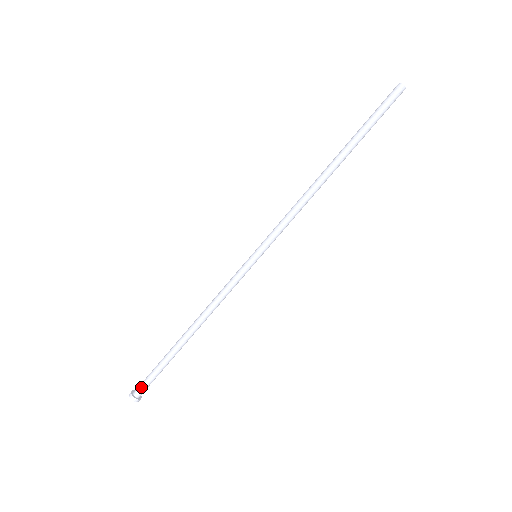
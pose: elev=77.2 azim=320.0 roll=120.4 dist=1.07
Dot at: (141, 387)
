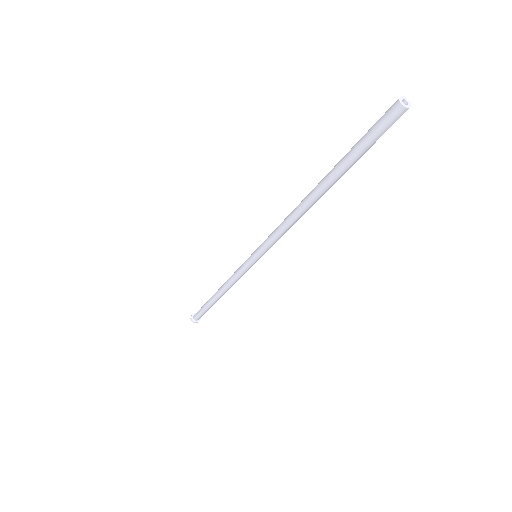
Dot at: (197, 317)
